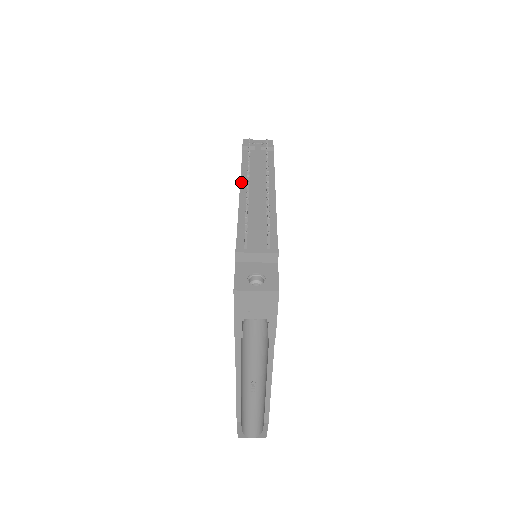
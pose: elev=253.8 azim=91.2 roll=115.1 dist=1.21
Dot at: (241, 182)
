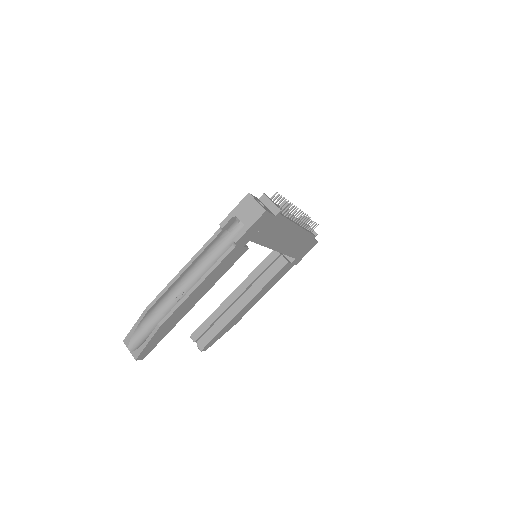
Dot at: occluded
